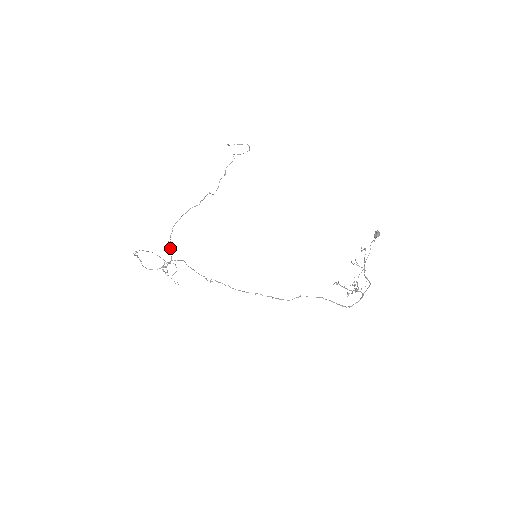
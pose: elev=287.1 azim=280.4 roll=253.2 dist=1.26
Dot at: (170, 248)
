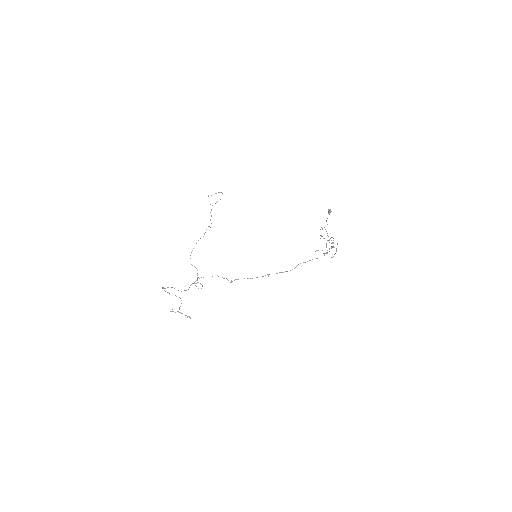
Dot at: occluded
